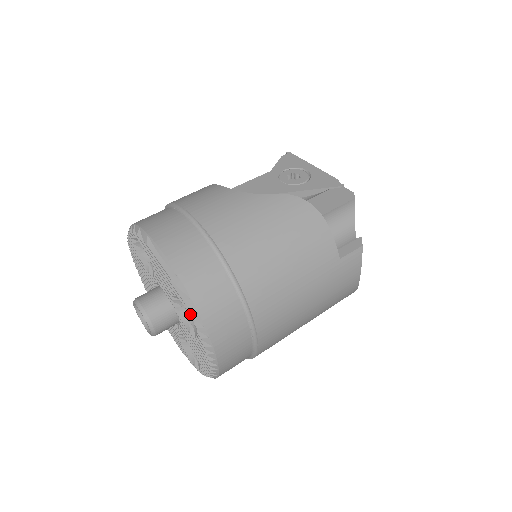
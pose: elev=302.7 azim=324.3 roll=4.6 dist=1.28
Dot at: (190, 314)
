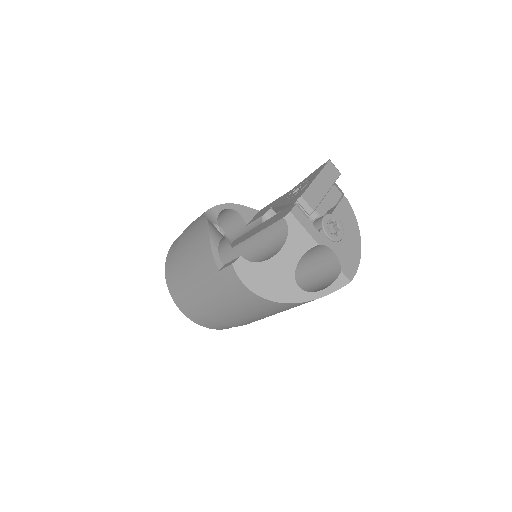
Dot at: occluded
